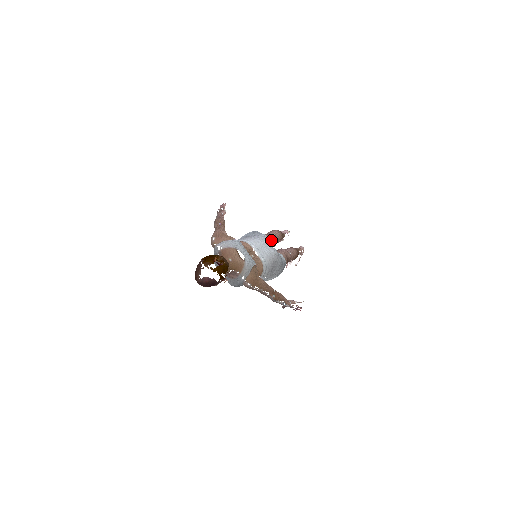
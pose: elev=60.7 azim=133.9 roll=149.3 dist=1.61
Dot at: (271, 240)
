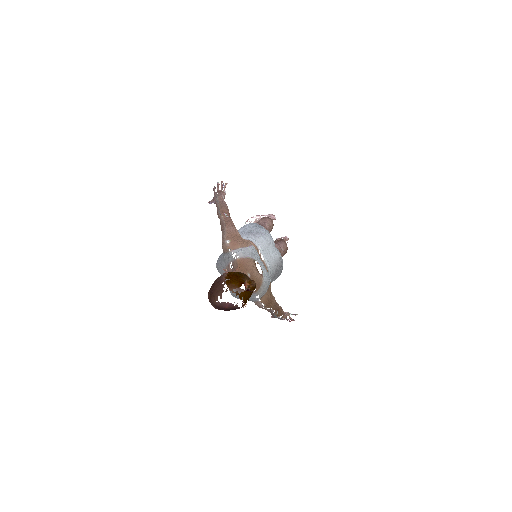
Dot at: occluded
